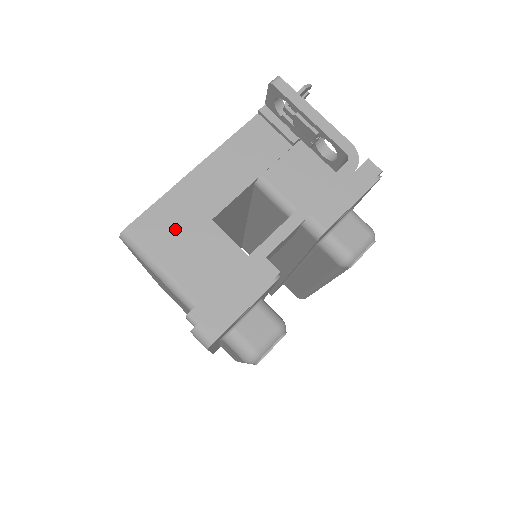
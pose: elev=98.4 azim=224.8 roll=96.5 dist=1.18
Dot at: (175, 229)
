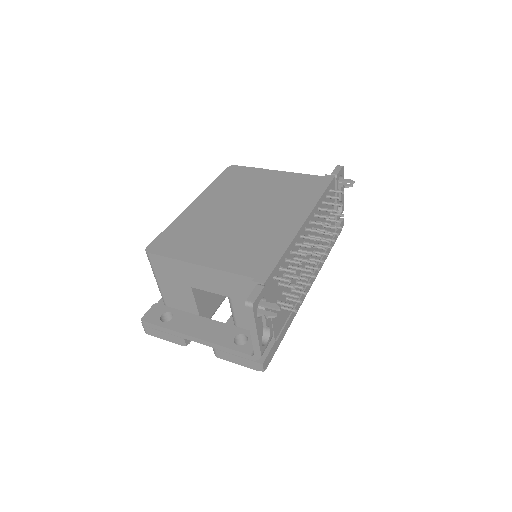
Dot at: (171, 274)
